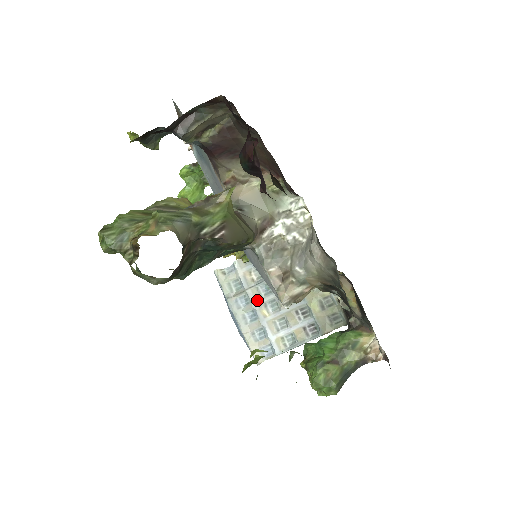
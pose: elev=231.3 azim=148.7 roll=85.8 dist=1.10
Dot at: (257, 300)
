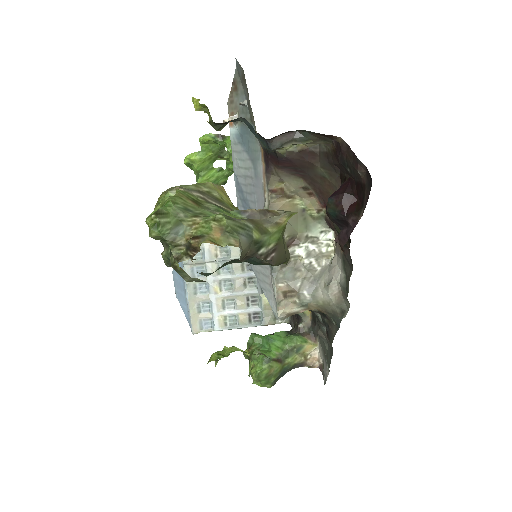
Dot at: (214, 275)
